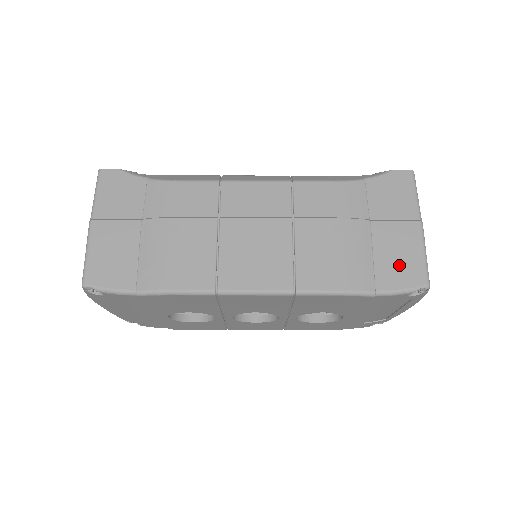
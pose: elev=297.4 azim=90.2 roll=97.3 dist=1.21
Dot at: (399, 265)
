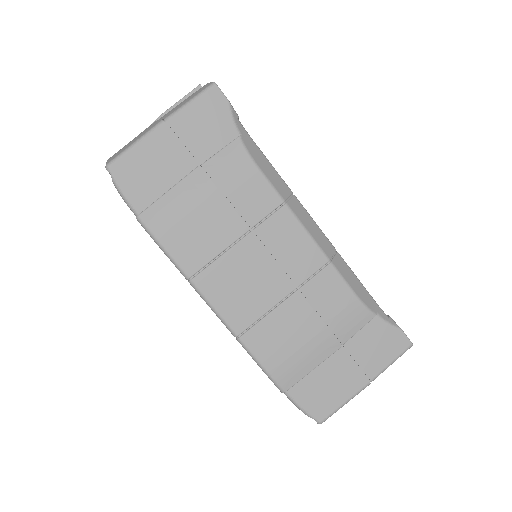
Dot at: (321, 392)
